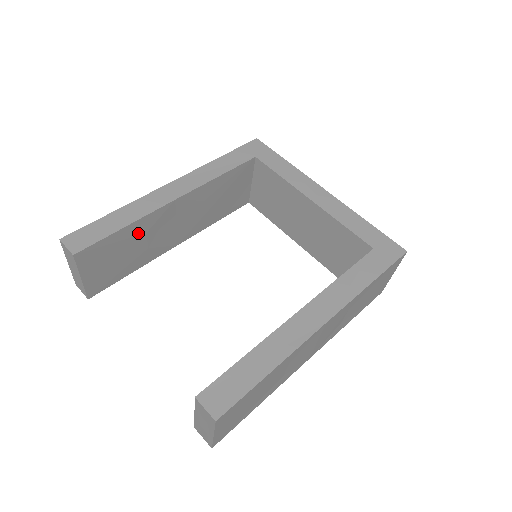
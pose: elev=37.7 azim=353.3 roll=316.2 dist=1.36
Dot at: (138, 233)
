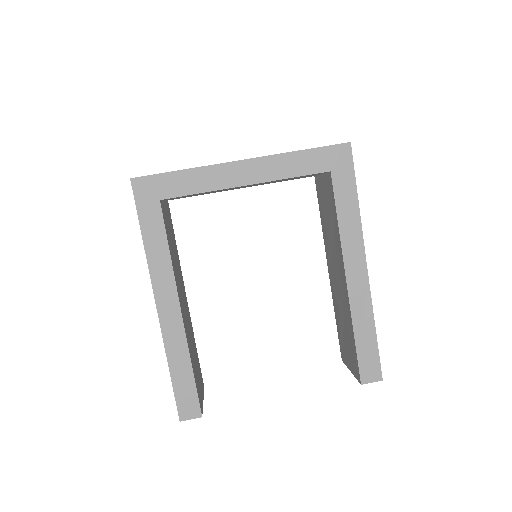
Dot at: (191, 350)
